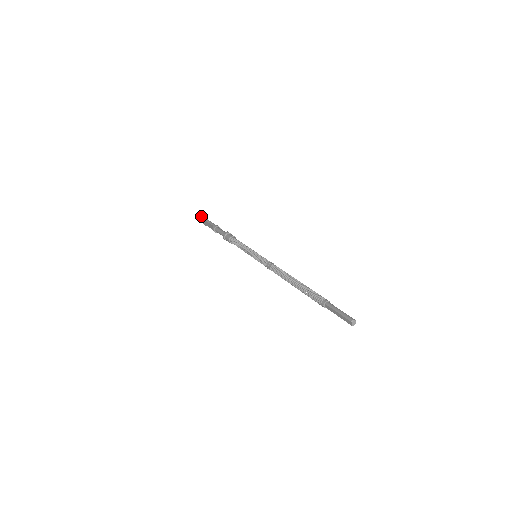
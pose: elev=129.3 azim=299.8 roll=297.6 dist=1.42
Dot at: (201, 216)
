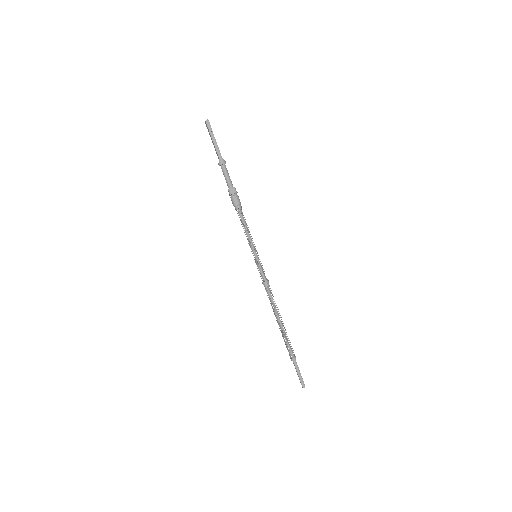
Dot at: (206, 121)
